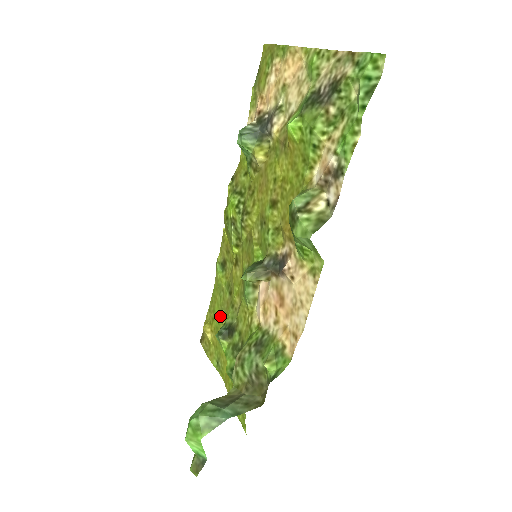
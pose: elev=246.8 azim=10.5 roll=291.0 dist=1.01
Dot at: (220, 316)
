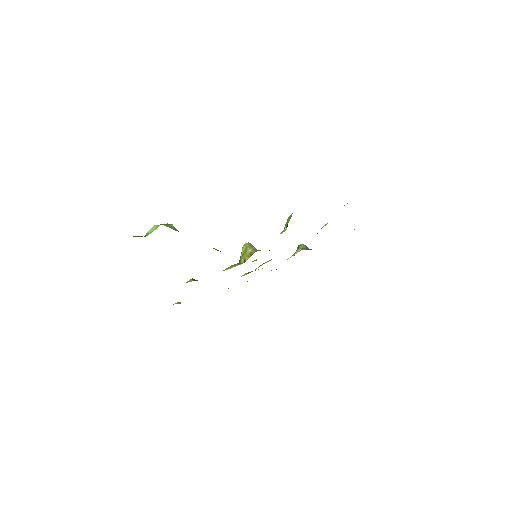
Dot at: occluded
